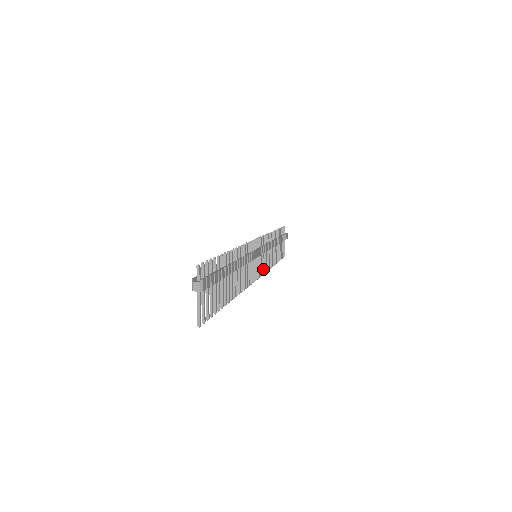
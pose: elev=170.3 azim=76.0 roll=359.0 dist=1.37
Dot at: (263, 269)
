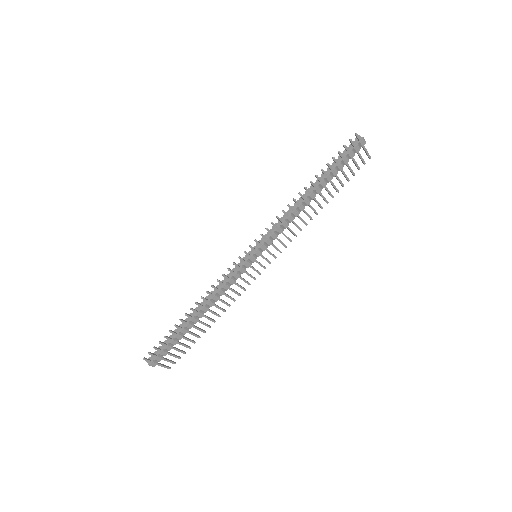
Dot at: occluded
